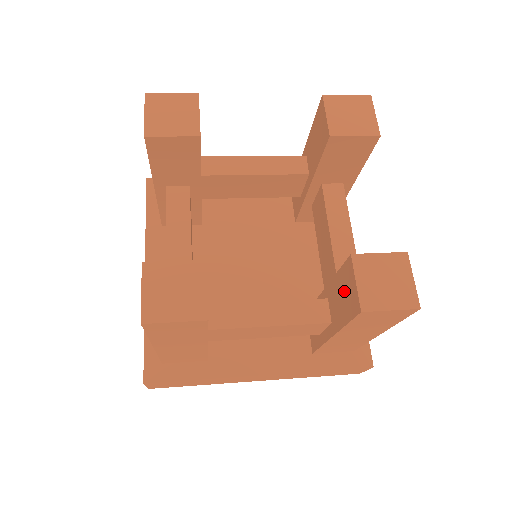
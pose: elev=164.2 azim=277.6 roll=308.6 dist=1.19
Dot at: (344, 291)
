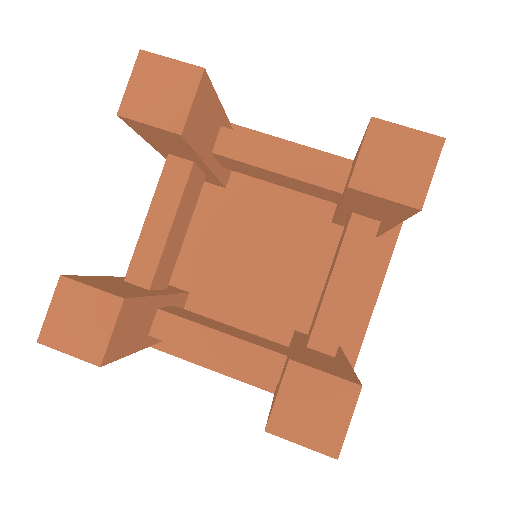
Dot at: (280, 380)
